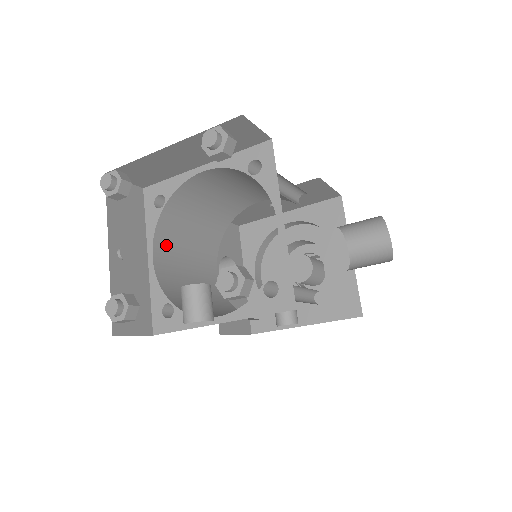
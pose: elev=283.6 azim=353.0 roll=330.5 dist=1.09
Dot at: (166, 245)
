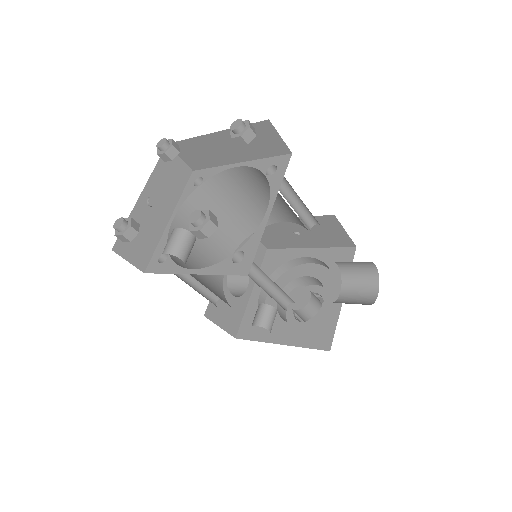
Dot at: occluded
